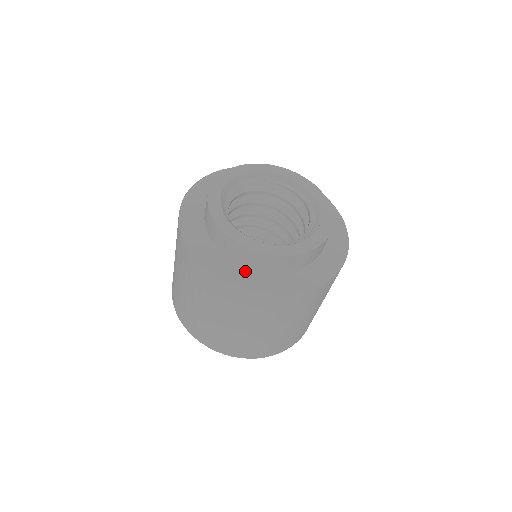
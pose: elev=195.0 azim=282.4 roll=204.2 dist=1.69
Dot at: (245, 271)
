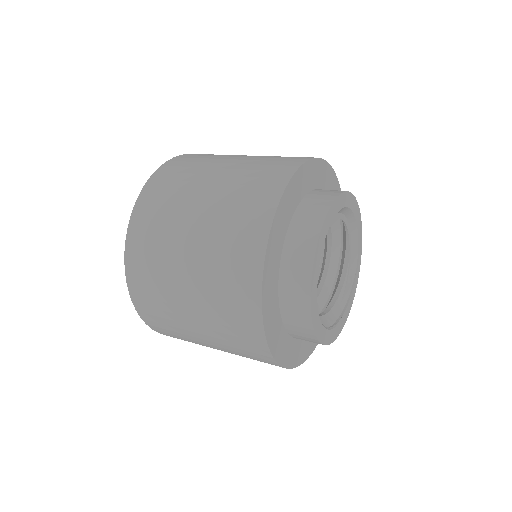
Dot at: (287, 340)
